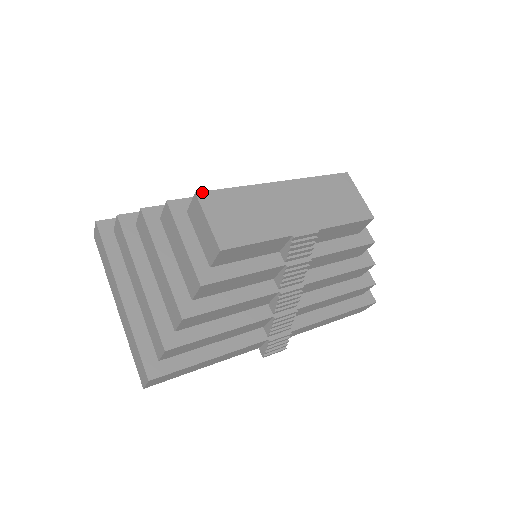
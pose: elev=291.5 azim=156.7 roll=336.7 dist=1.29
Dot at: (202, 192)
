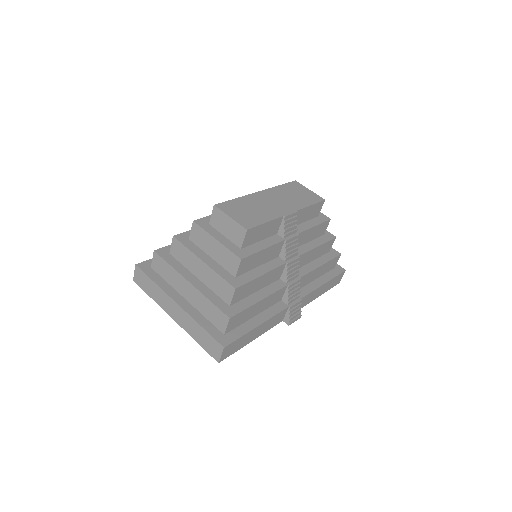
Dot at: (218, 204)
